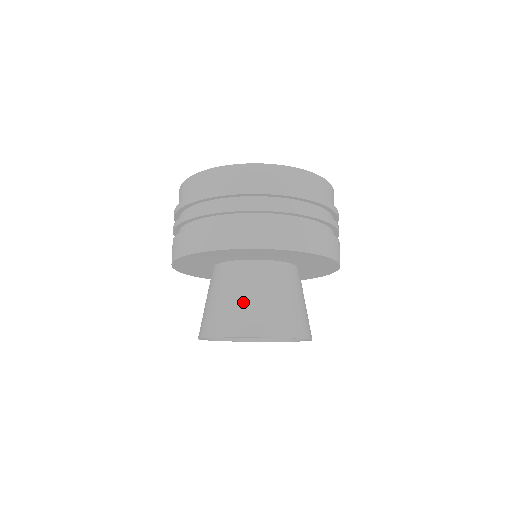
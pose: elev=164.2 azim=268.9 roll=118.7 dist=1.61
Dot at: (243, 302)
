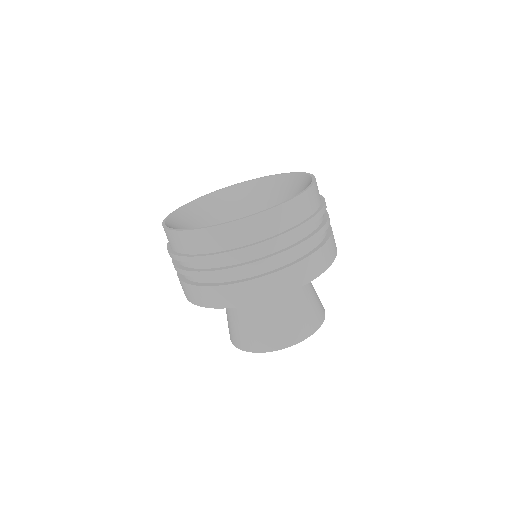
Dot at: (233, 321)
